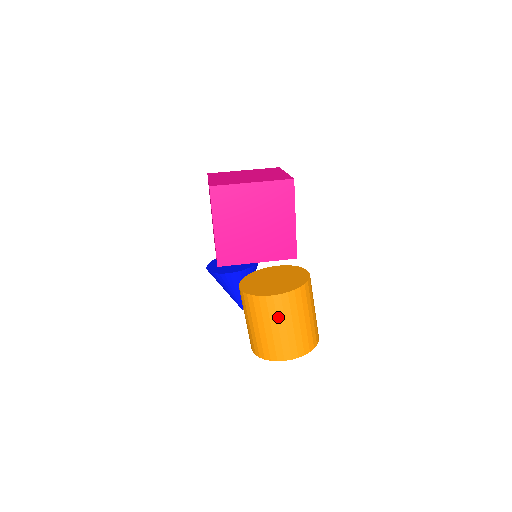
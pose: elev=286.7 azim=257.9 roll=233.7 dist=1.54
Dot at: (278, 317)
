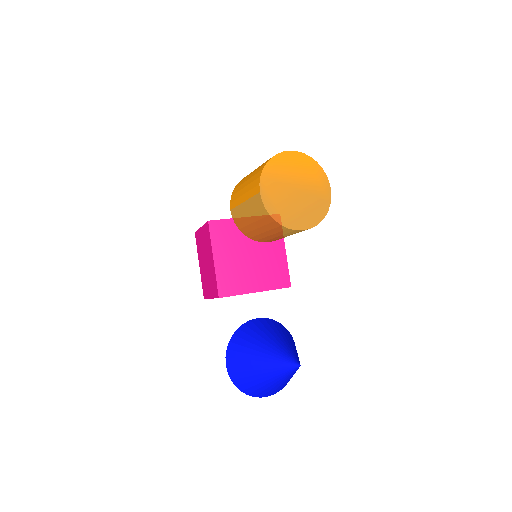
Dot at: occluded
